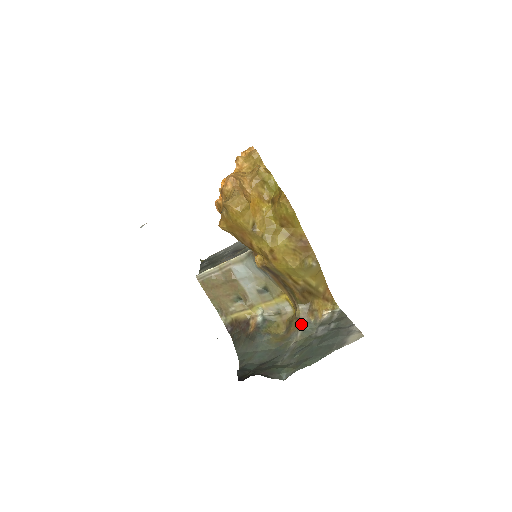
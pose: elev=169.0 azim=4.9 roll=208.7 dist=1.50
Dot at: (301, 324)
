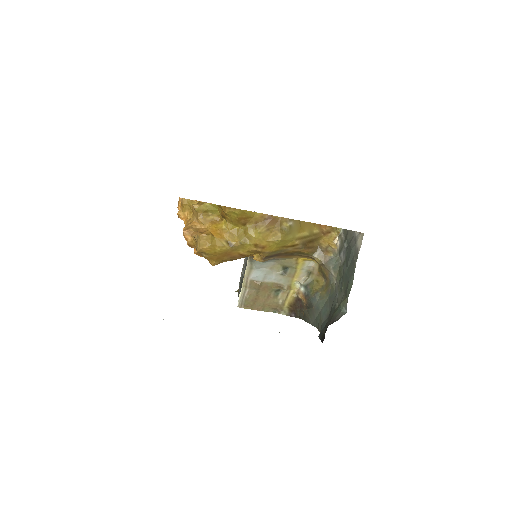
Dot at: (327, 265)
